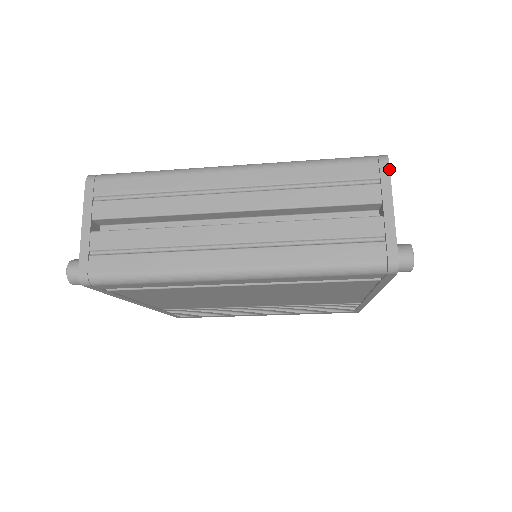
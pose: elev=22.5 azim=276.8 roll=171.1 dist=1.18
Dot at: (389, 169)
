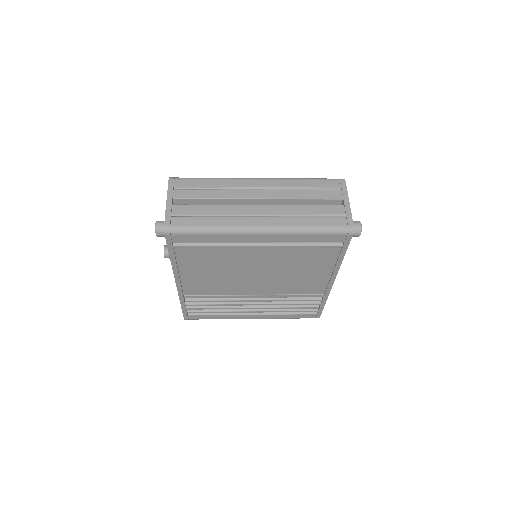
Dot at: occluded
